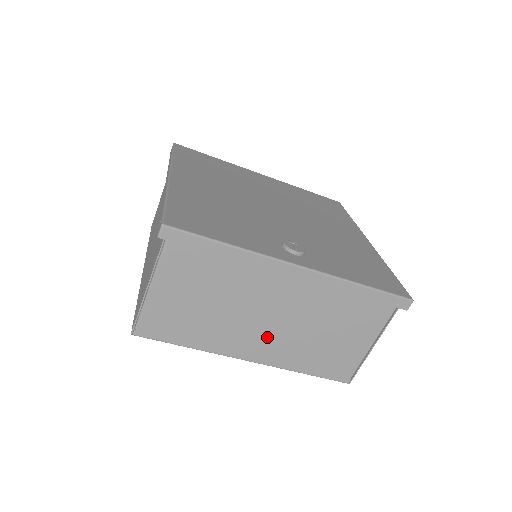
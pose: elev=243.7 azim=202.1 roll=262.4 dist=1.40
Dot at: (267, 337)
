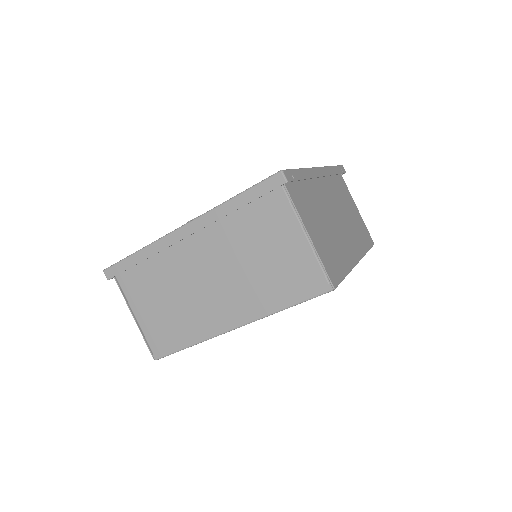
Dot at: (225, 298)
